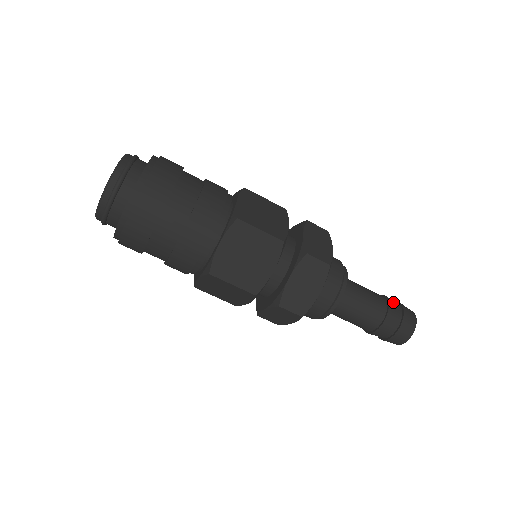
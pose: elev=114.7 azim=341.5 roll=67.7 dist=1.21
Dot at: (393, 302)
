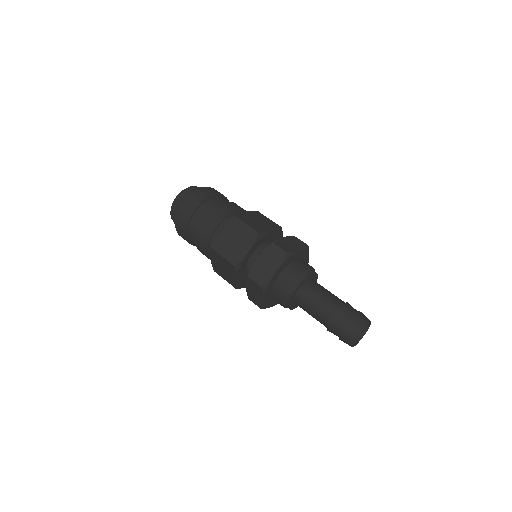
Dot at: (350, 306)
